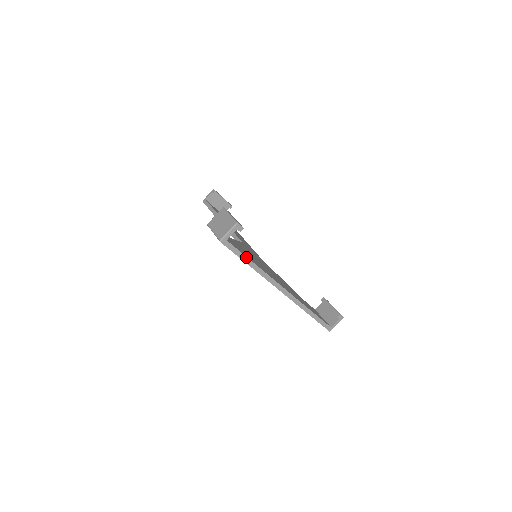
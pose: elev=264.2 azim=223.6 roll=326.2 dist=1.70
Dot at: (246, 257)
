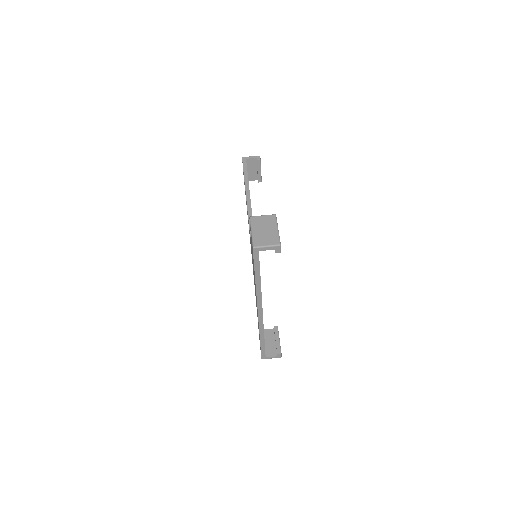
Dot at: occluded
